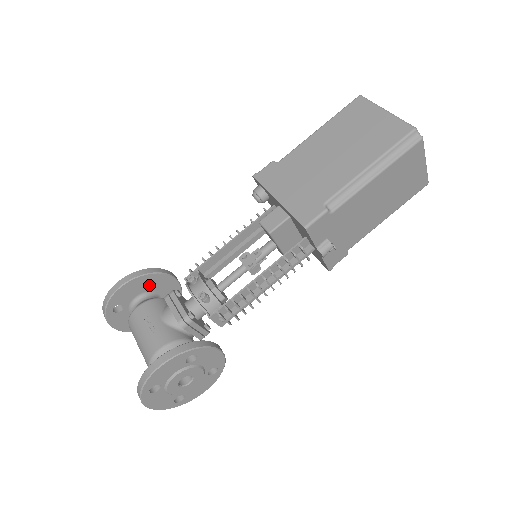
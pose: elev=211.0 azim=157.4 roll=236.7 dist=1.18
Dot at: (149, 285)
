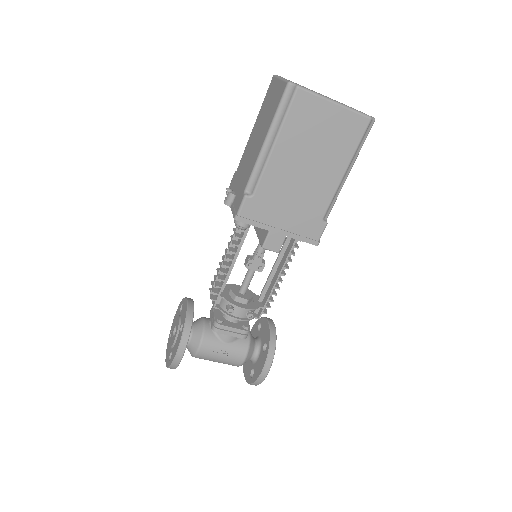
Dot at: occluded
